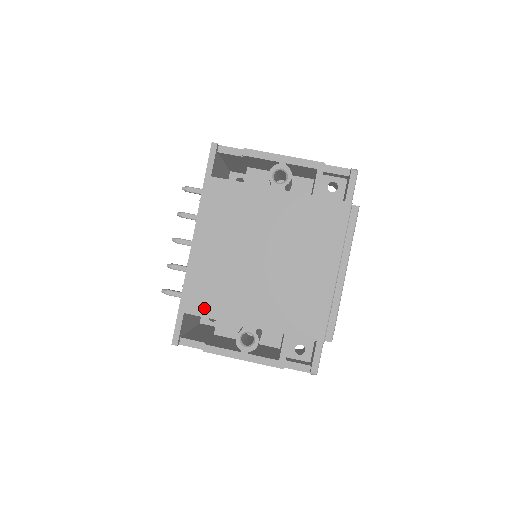
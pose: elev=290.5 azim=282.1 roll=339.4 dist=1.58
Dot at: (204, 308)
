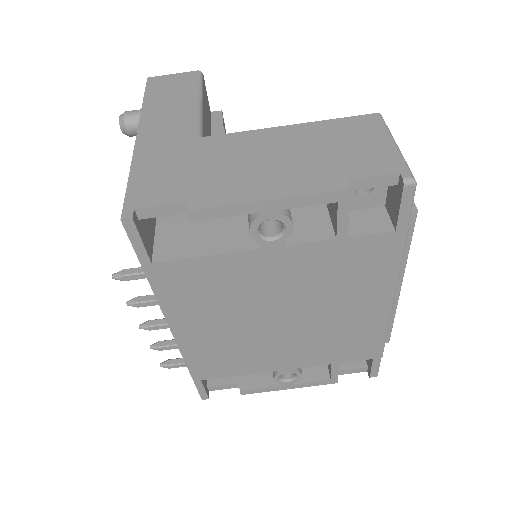
Dot at: (223, 372)
